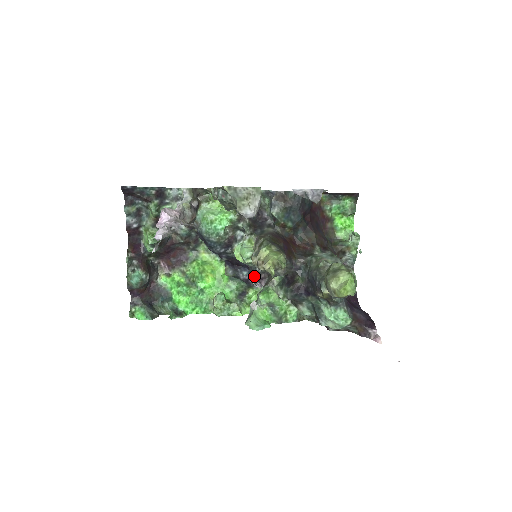
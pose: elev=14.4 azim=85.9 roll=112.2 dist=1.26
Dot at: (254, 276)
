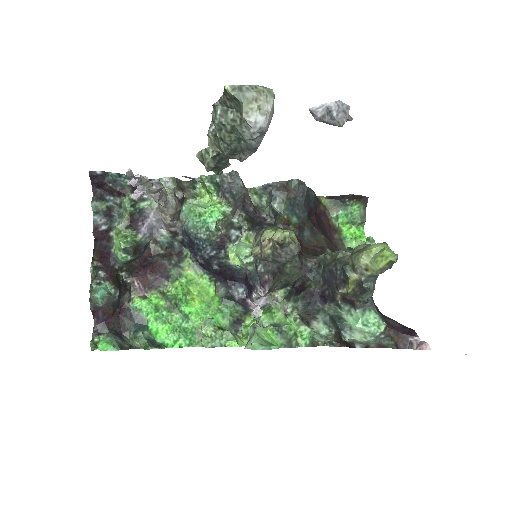
Dot at: (254, 282)
